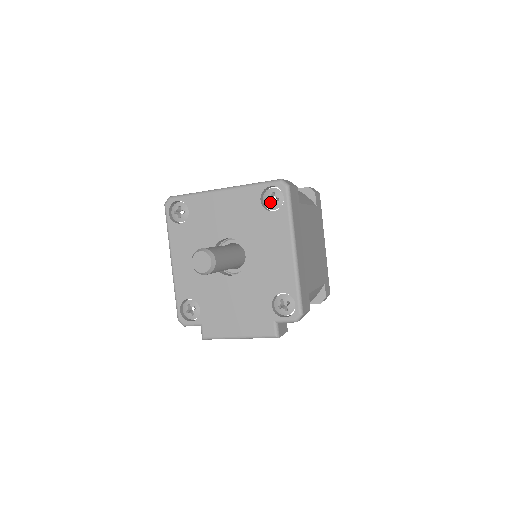
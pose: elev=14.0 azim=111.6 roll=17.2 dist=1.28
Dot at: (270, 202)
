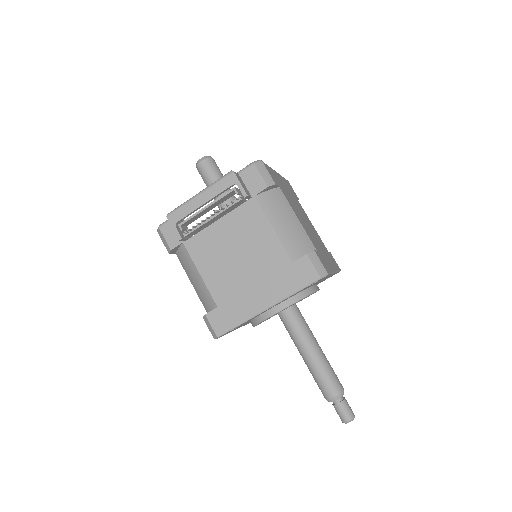
Dot at: occluded
